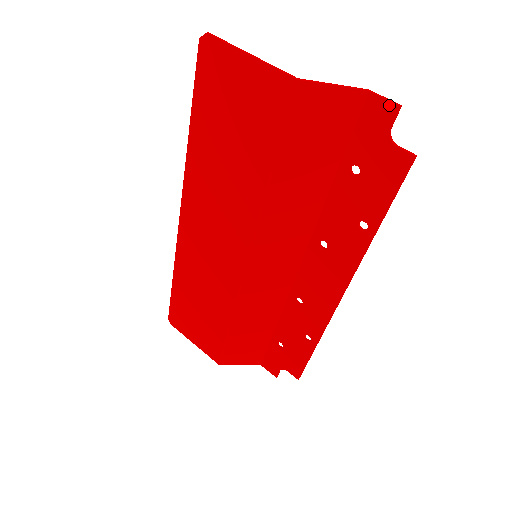
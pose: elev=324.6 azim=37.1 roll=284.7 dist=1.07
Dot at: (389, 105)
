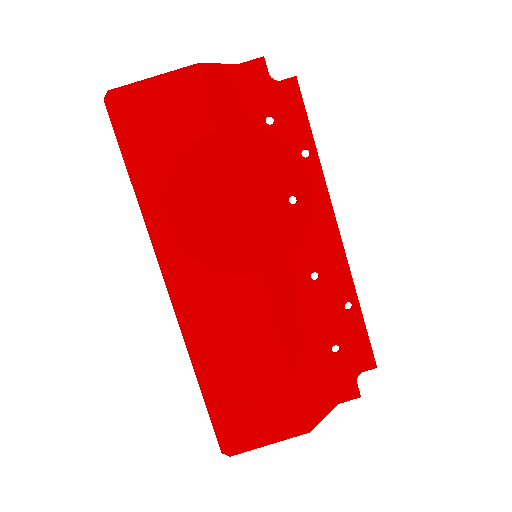
Dot at: (257, 61)
